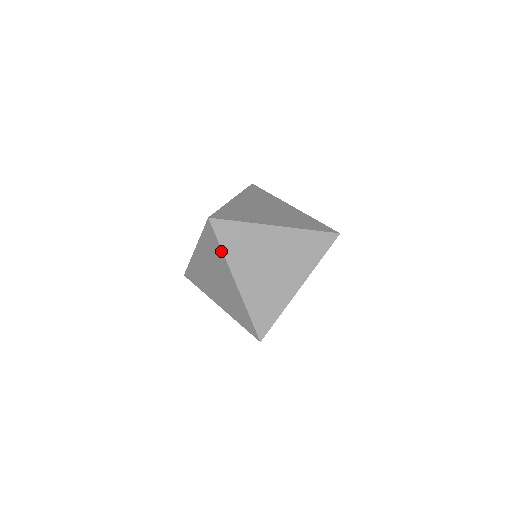
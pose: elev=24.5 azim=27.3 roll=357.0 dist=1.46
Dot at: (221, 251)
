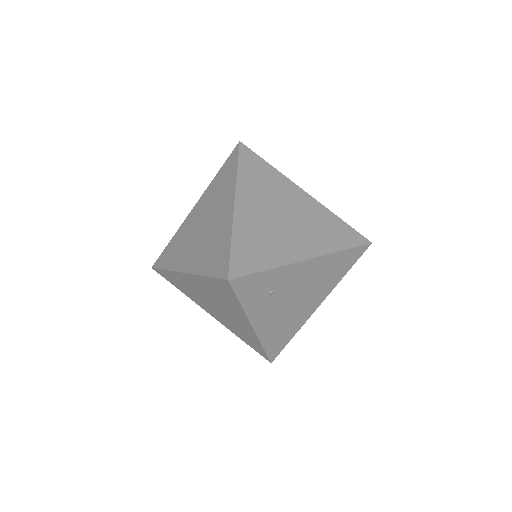
Dot at: (235, 171)
